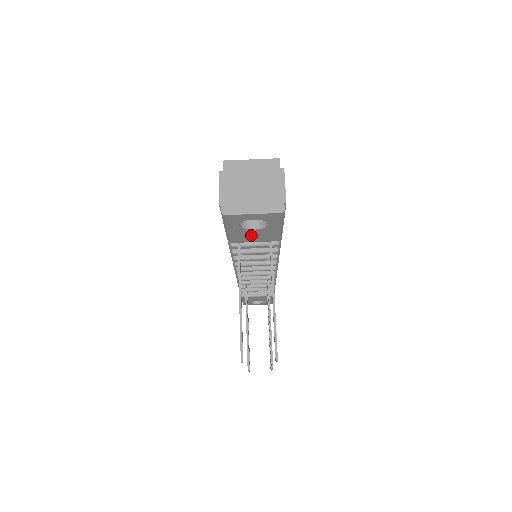
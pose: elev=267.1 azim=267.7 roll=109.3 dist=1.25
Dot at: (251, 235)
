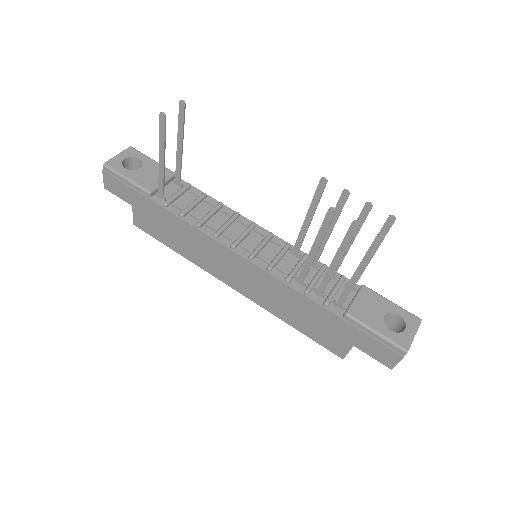
Dot at: (148, 176)
